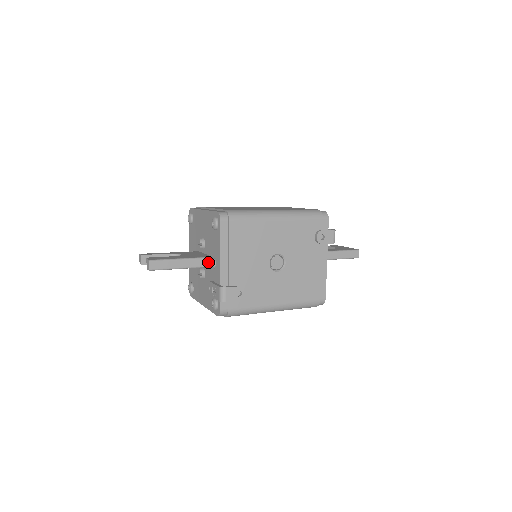
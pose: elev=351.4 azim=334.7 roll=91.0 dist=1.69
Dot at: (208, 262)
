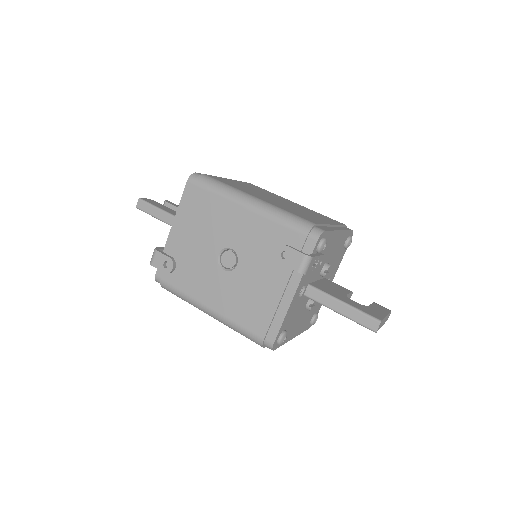
Dot at: occluded
